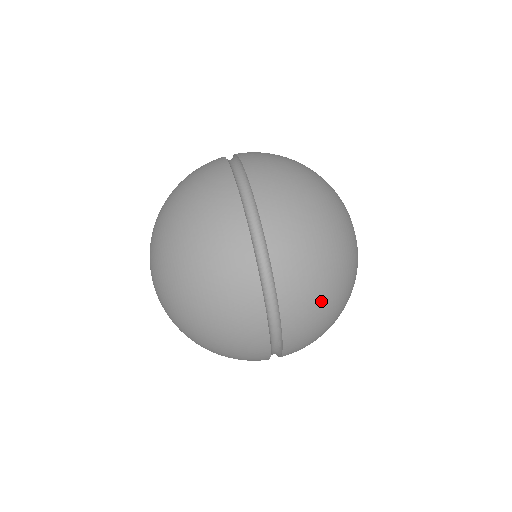
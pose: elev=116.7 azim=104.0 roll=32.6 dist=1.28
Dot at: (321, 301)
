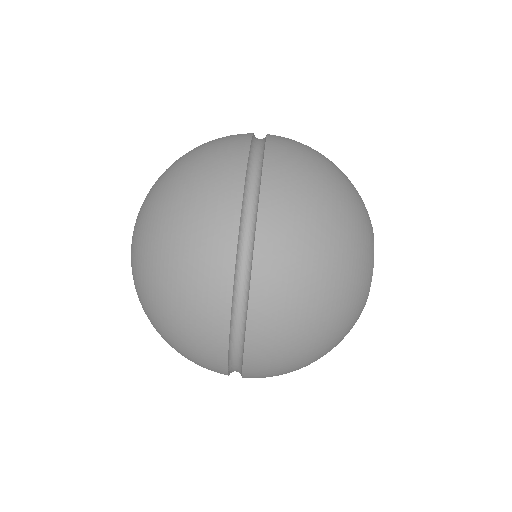
Dot at: (299, 341)
